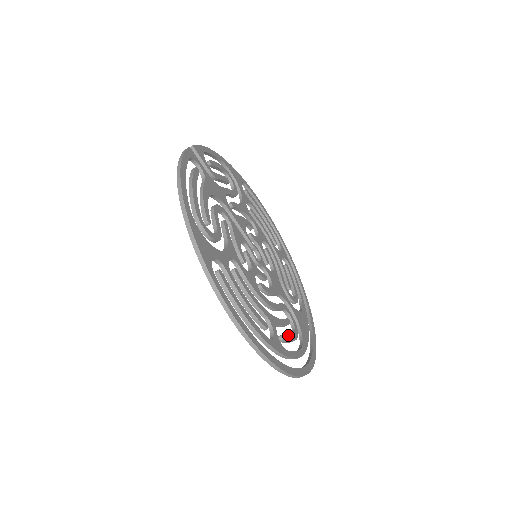
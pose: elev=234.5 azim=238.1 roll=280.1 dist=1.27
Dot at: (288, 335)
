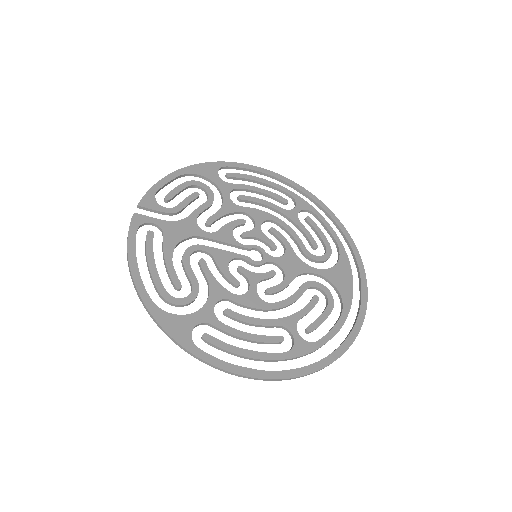
Dot at: (317, 319)
